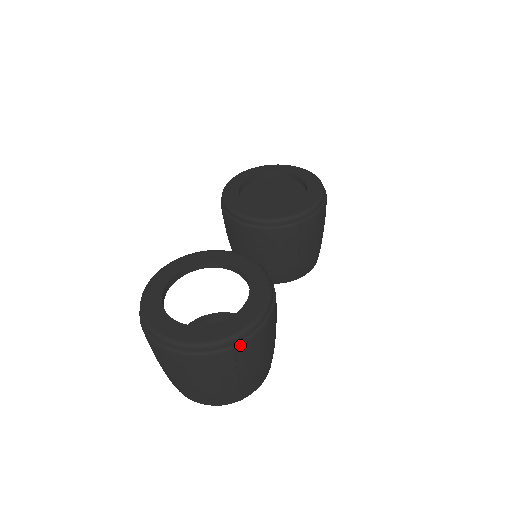
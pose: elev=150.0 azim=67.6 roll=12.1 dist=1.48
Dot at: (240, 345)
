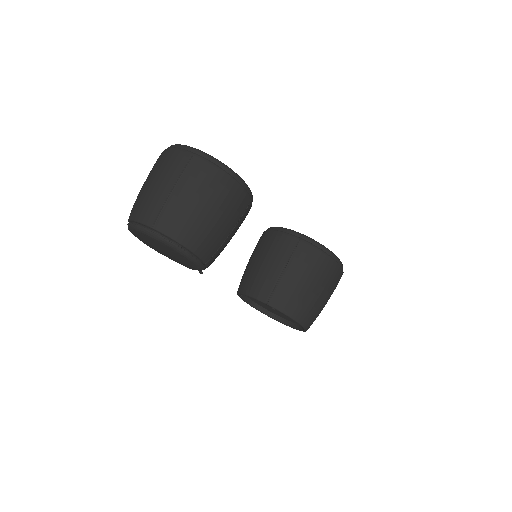
Dot at: (199, 157)
